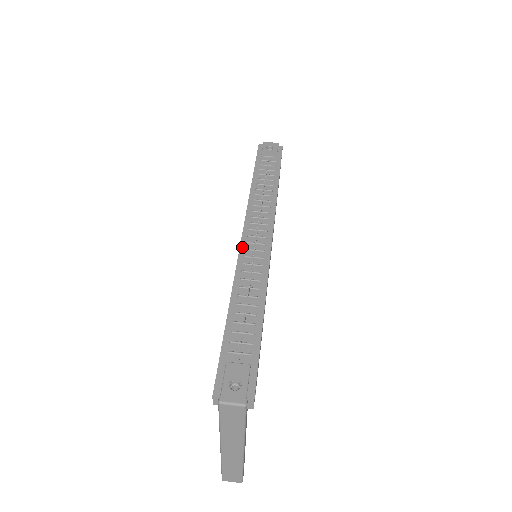
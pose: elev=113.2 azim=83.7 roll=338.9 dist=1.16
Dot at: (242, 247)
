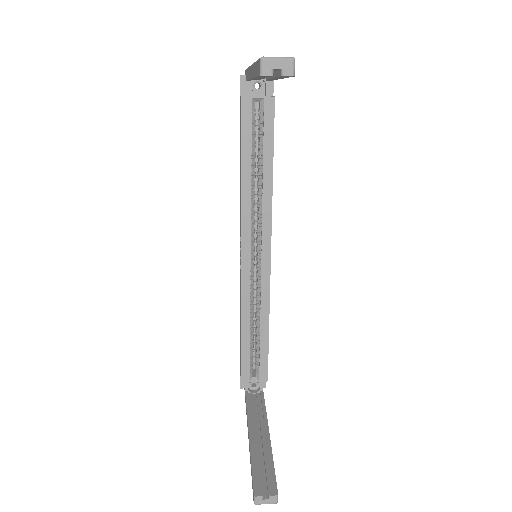
Dot at: occluded
